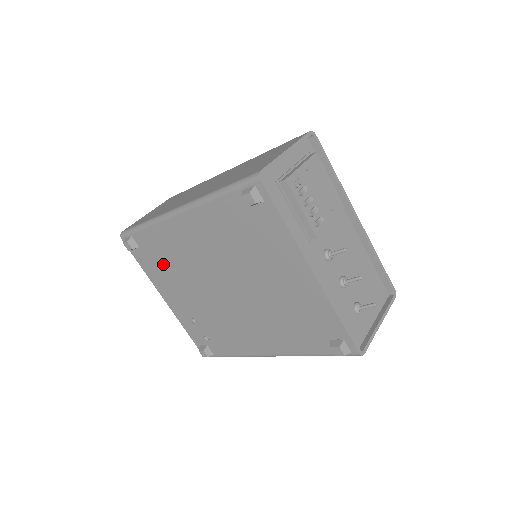
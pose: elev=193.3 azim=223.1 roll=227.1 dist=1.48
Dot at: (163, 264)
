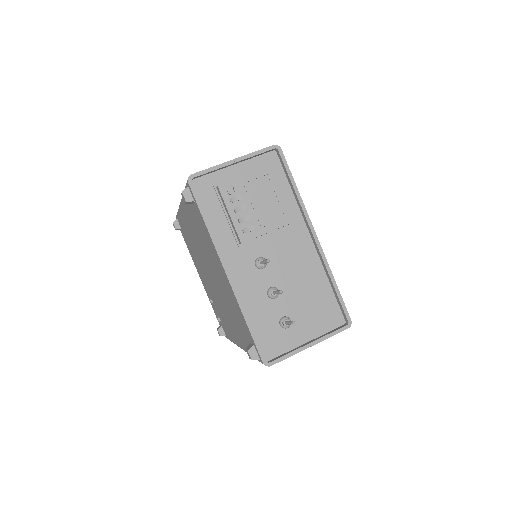
Dot at: (190, 246)
